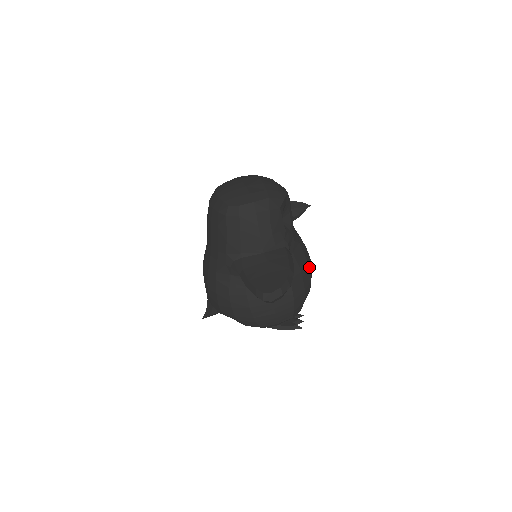
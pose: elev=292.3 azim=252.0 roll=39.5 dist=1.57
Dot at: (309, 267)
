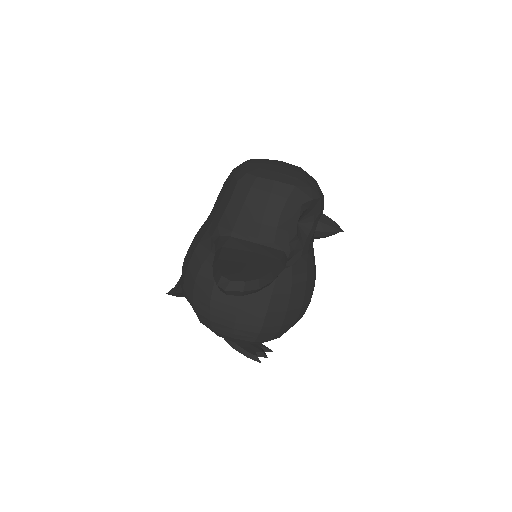
Dot at: (305, 297)
